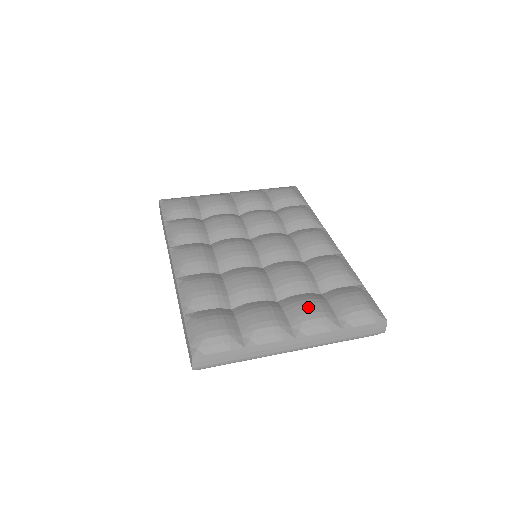
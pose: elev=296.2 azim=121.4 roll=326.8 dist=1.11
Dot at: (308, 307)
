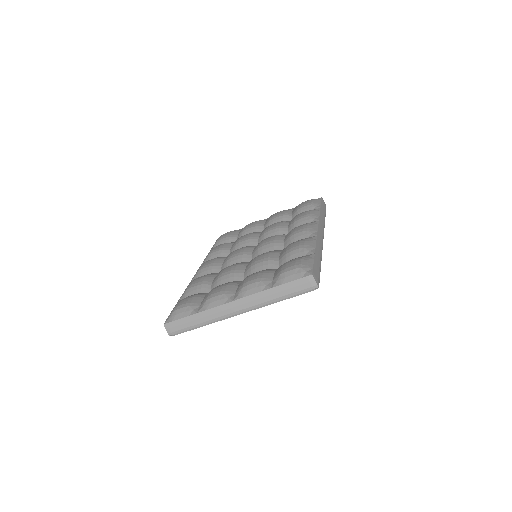
Dot at: (251, 277)
